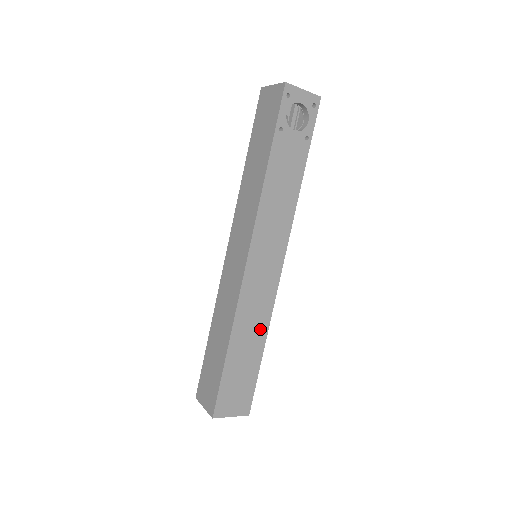
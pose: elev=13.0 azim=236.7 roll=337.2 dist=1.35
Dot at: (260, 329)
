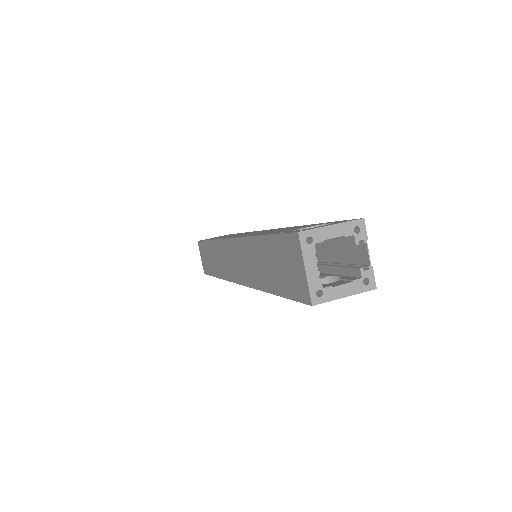
Dot at: occluded
